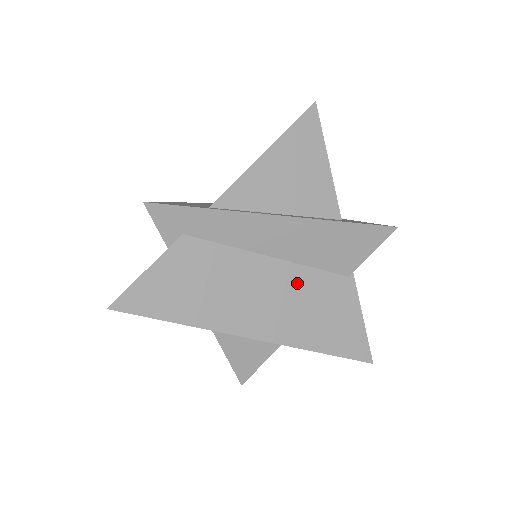
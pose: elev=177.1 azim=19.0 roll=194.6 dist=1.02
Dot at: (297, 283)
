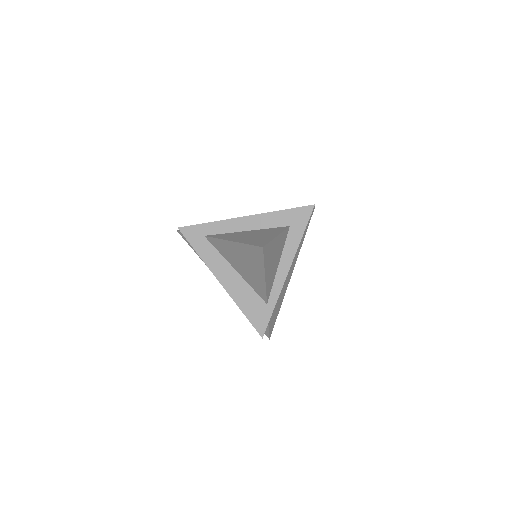
Dot at: occluded
